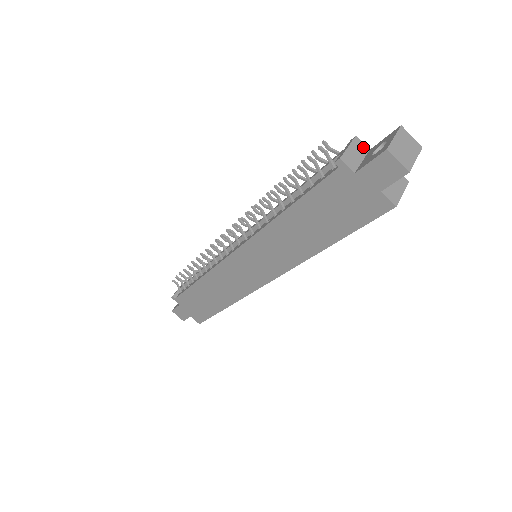
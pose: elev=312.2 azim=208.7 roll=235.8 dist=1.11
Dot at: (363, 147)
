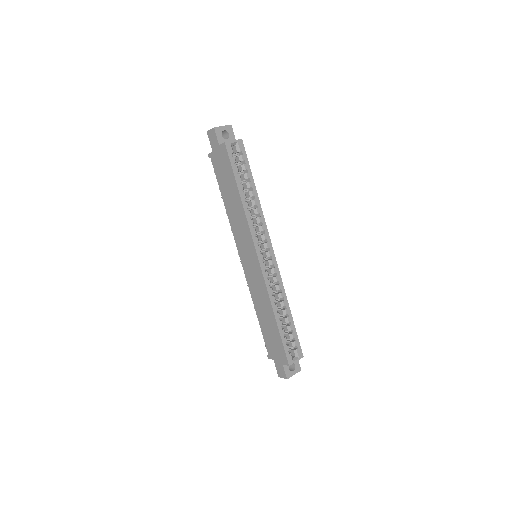
Dot at: occluded
